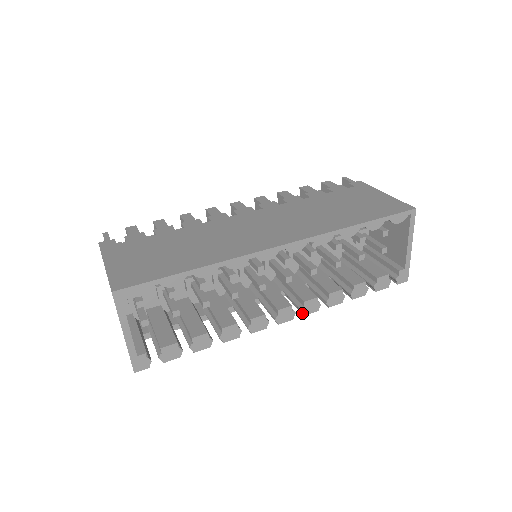
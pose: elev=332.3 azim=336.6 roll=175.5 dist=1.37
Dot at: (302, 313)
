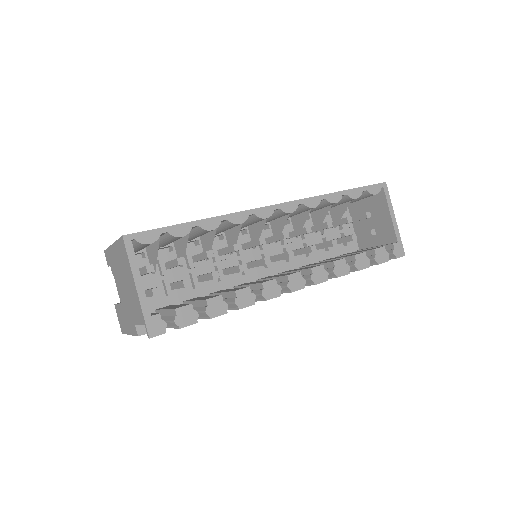
Dot at: (312, 283)
